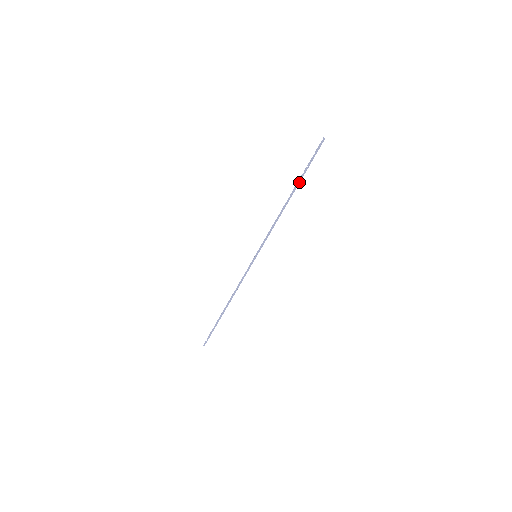
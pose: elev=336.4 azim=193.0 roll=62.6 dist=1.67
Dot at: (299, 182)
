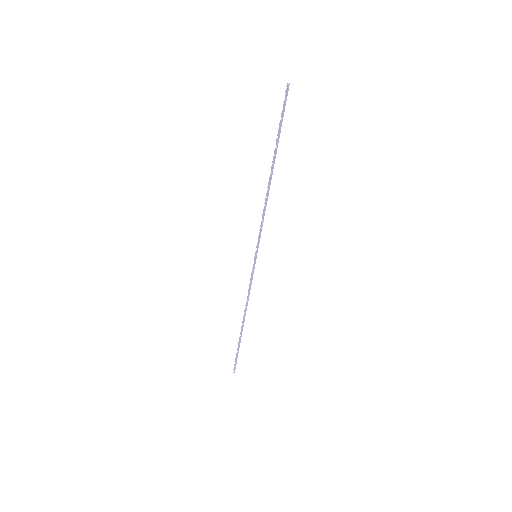
Dot at: (276, 151)
